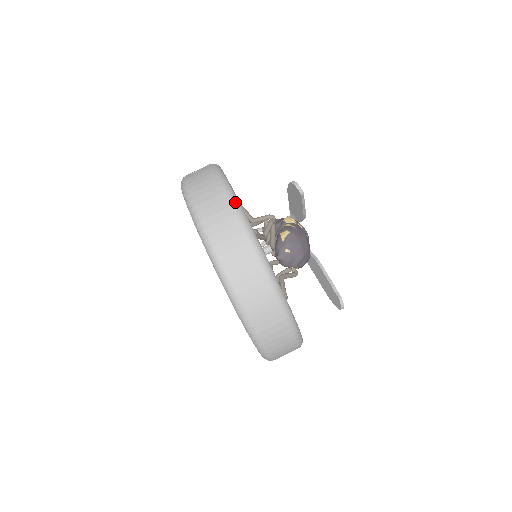
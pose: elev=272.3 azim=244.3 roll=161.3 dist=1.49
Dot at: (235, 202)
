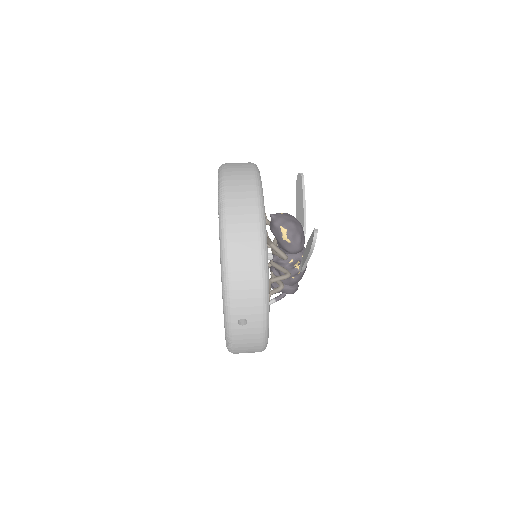
Dot at: occluded
